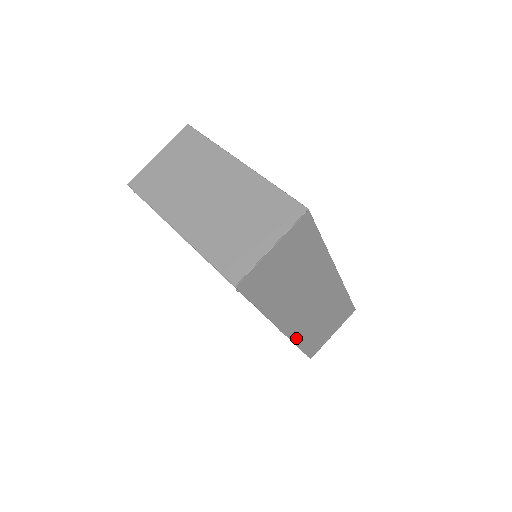
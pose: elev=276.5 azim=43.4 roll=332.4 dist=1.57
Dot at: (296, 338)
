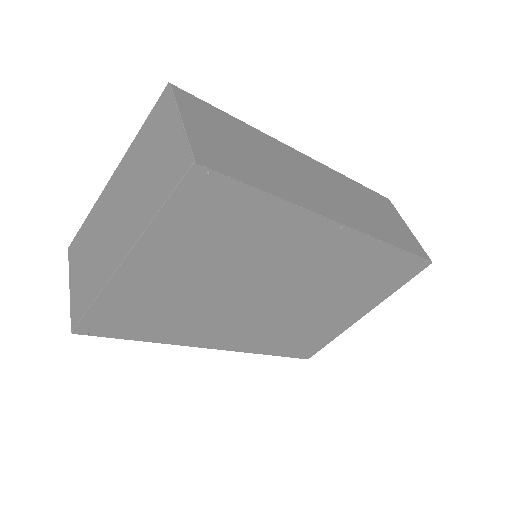
Dot at: (374, 235)
